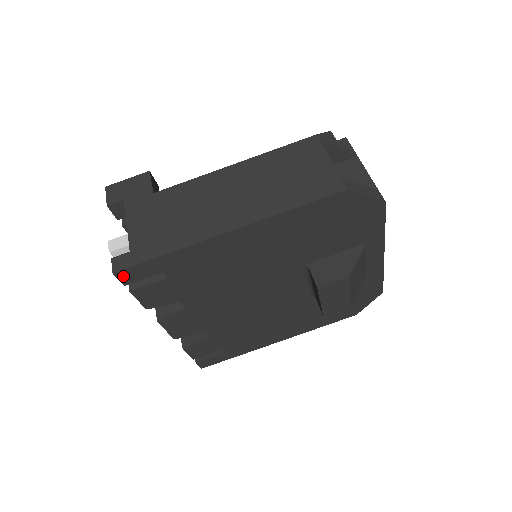
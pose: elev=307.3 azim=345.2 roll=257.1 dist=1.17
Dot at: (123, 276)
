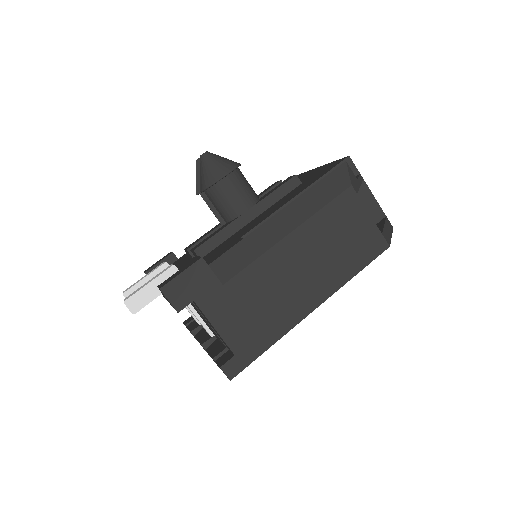
Dot at: occluded
